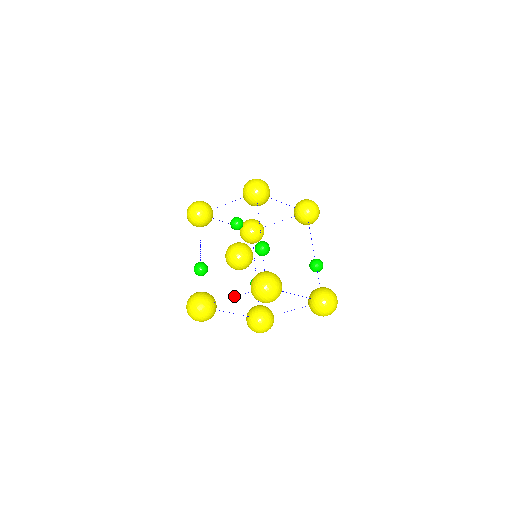
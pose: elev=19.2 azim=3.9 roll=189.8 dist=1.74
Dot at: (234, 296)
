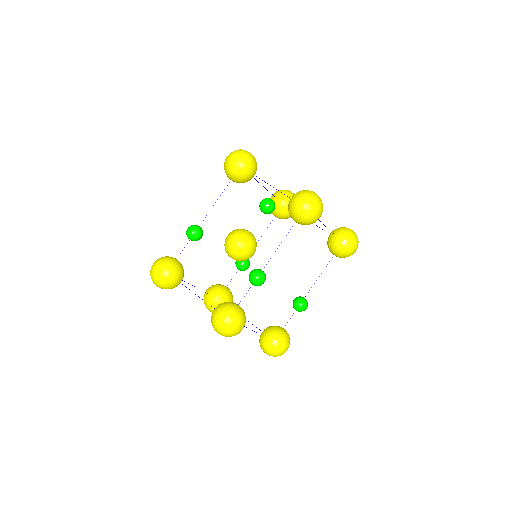
Dot at: (198, 296)
